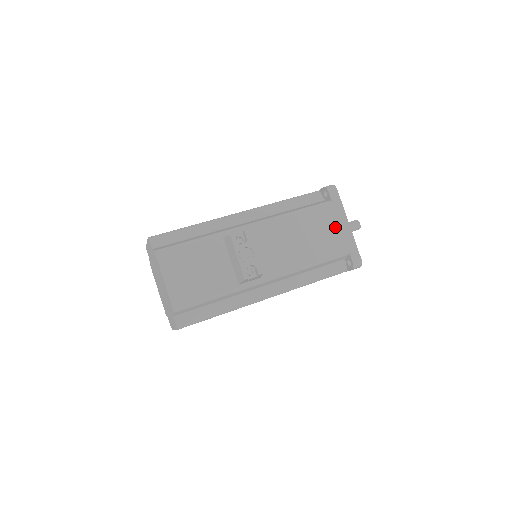
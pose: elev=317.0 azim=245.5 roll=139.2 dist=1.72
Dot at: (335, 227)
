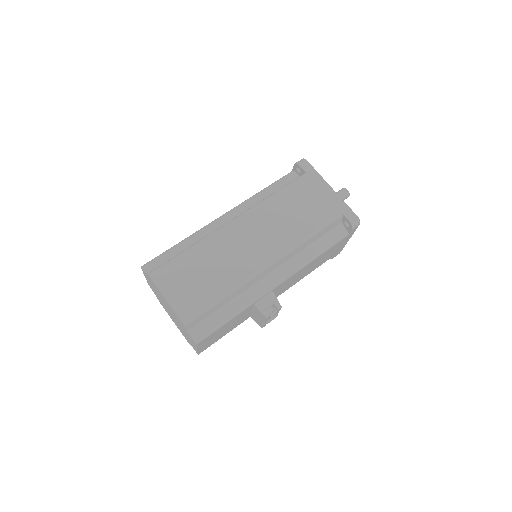
Dot at: occluded
